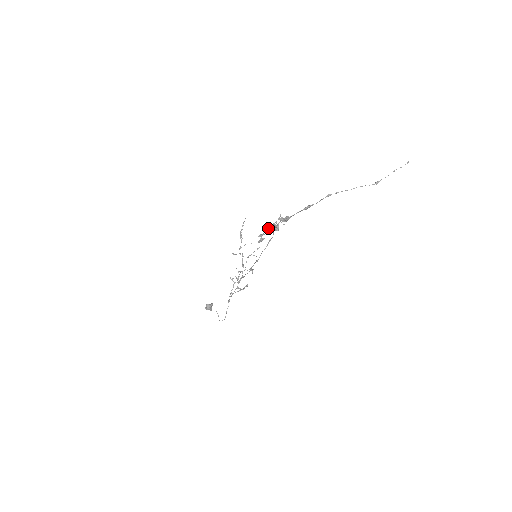
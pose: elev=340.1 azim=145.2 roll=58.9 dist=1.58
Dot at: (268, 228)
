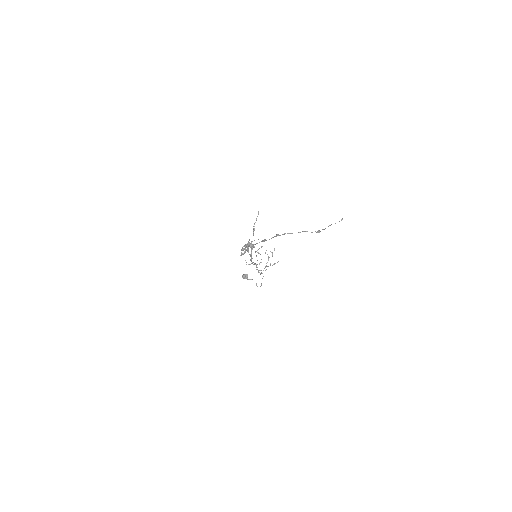
Dot at: occluded
